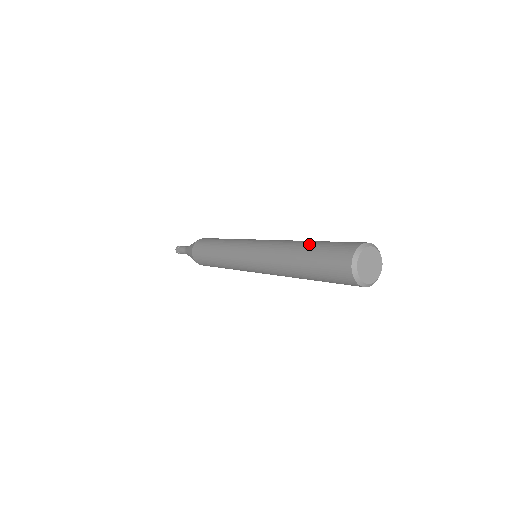
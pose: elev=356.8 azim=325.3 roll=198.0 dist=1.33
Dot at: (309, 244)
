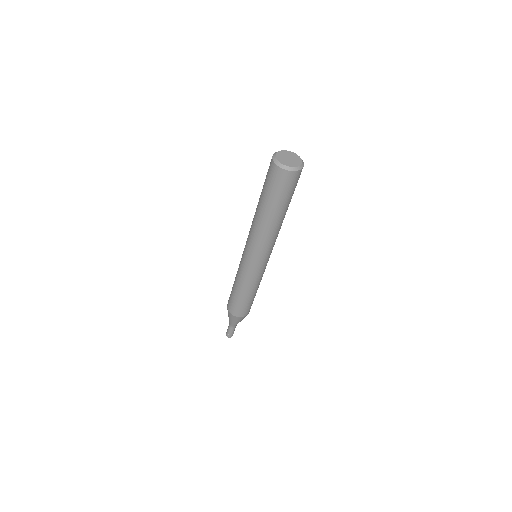
Dot at: occluded
